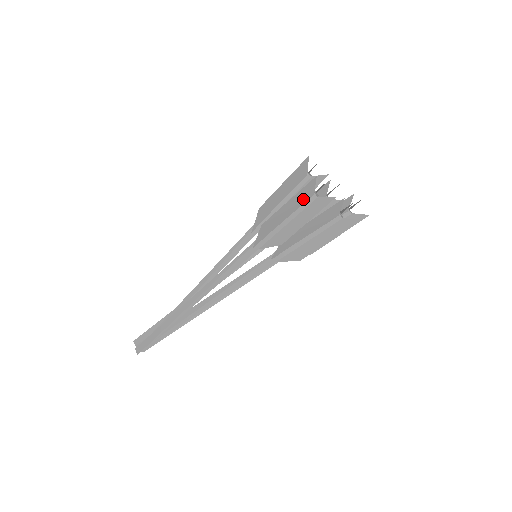
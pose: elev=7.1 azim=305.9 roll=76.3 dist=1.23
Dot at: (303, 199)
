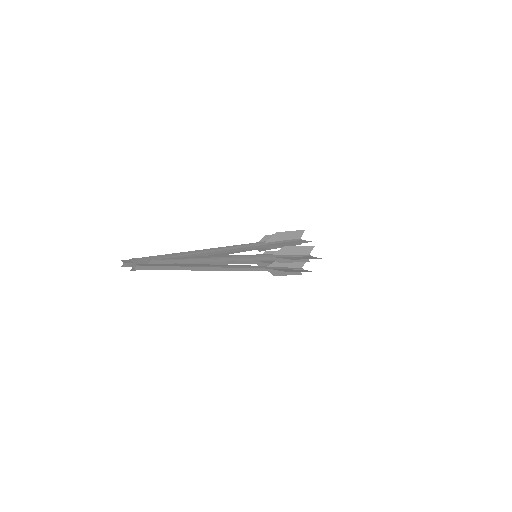
Dot at: (296, 236)
